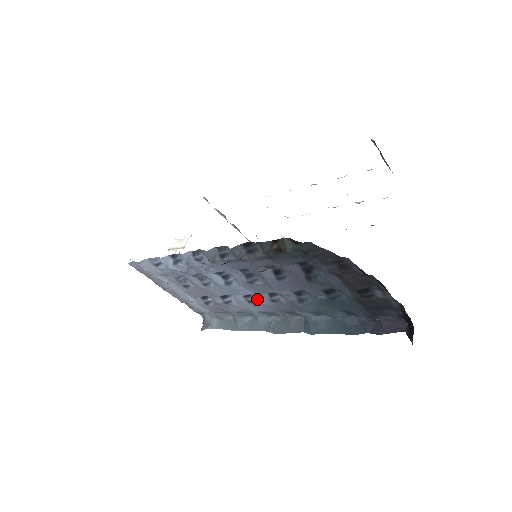
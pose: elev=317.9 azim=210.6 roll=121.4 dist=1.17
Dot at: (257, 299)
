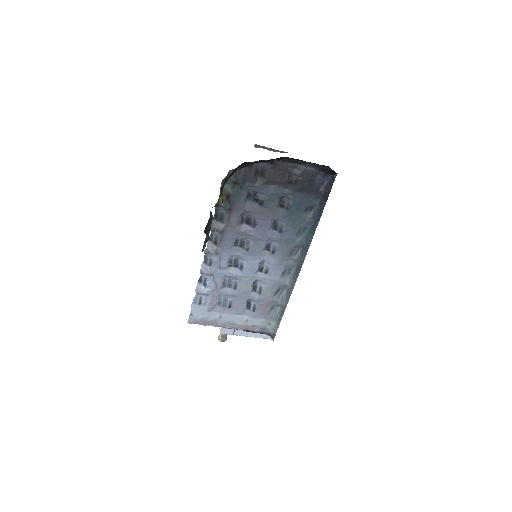
Dot at: (268, 264)
